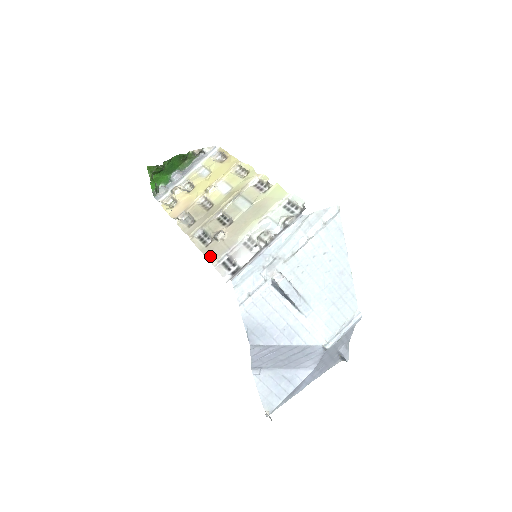
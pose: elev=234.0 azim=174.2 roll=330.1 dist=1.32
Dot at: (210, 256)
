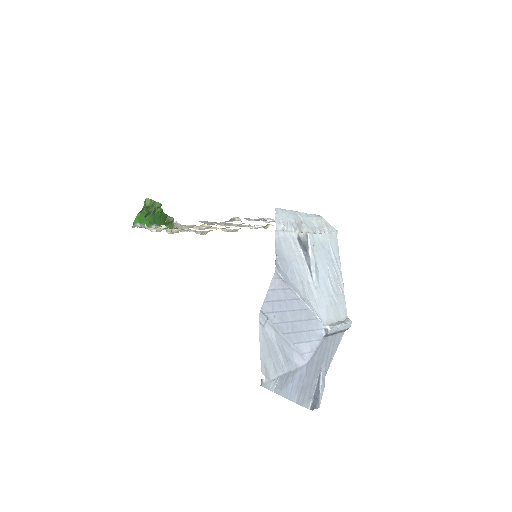
Dot at: occluded
